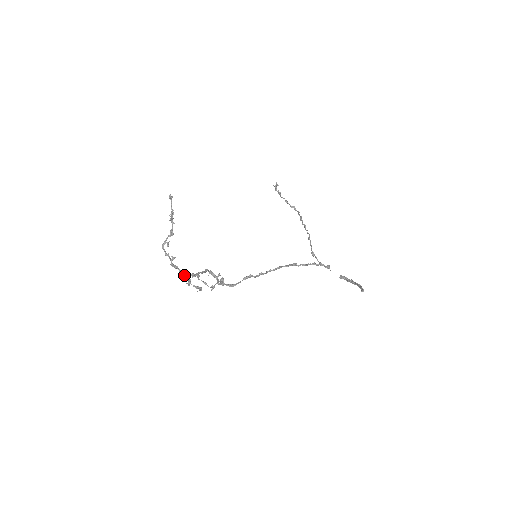
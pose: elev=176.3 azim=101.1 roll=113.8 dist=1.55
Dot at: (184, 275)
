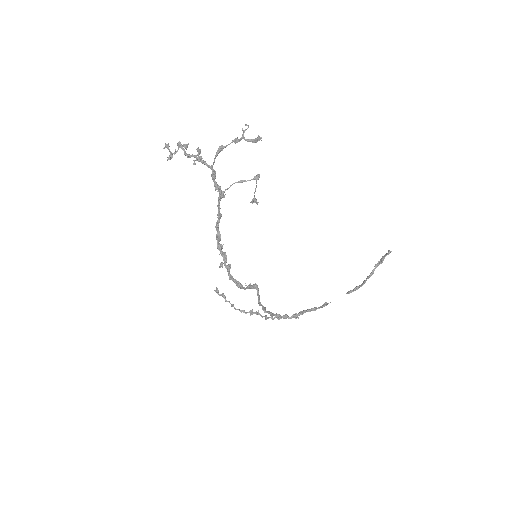
Dot at: (226, 145)
